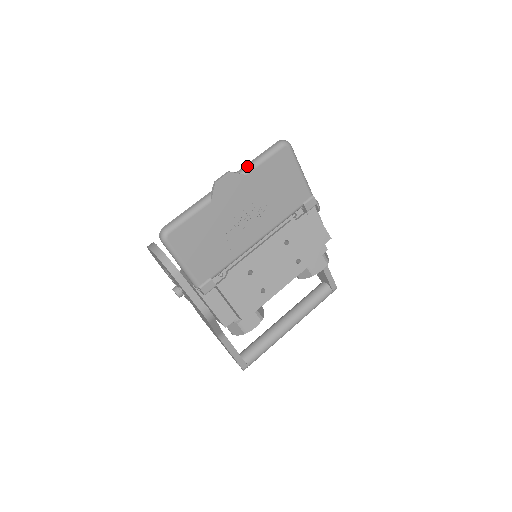
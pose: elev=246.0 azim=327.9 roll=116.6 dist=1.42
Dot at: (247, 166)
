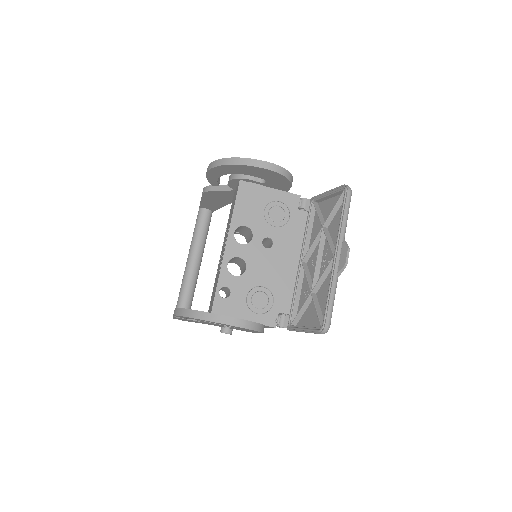
Dot at: (344, 230)
